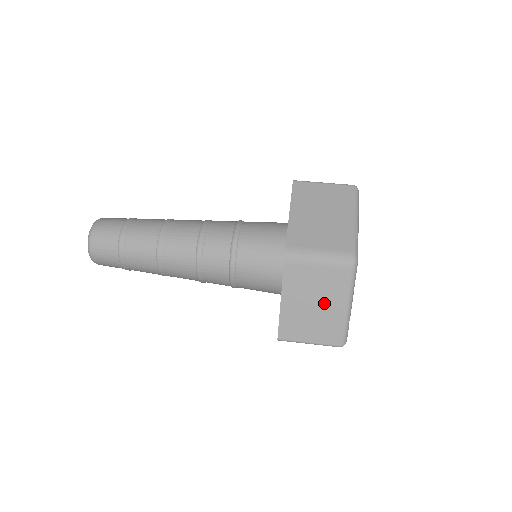
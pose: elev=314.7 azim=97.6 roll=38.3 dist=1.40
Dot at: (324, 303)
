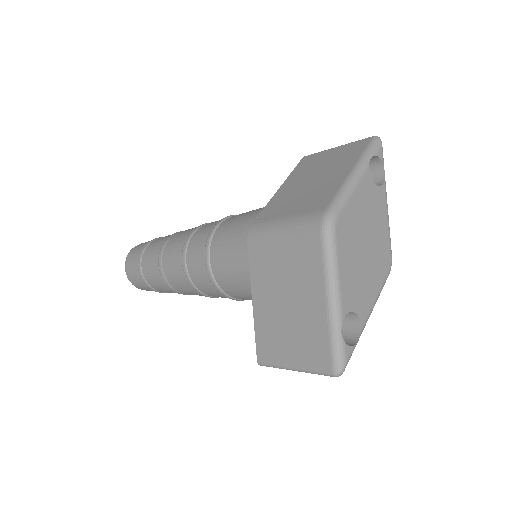
Dot at: (298, 297)
